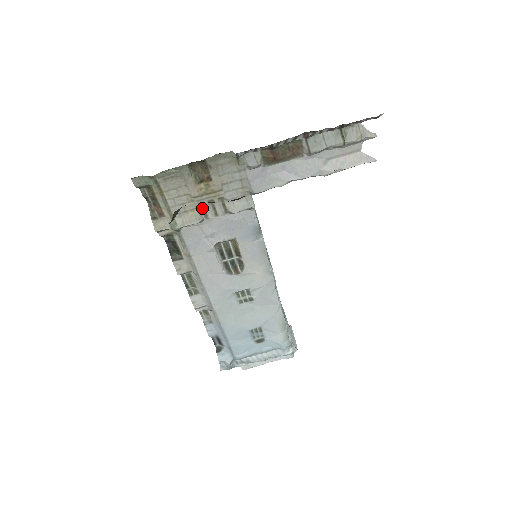
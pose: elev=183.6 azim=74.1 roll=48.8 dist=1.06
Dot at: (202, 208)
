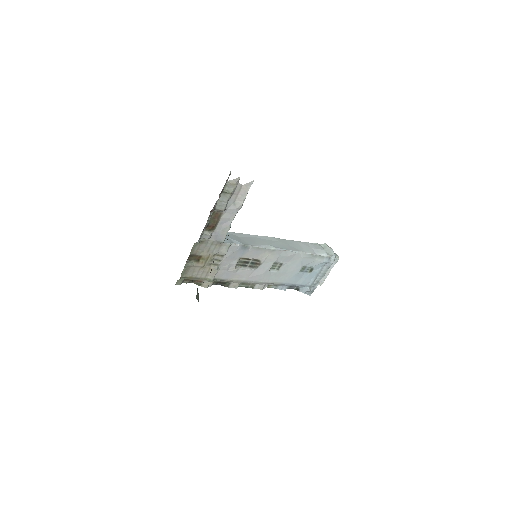
Dot at: (212, 265)
